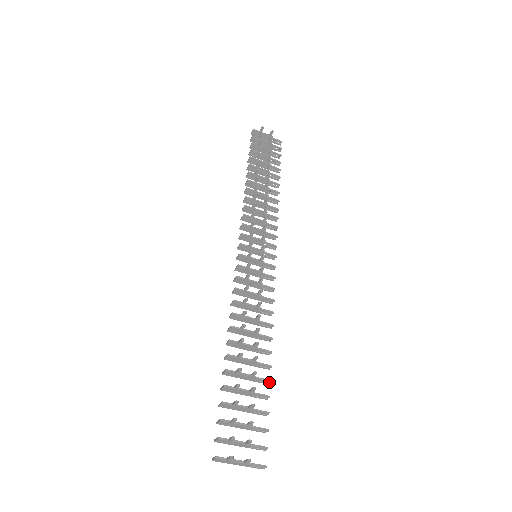
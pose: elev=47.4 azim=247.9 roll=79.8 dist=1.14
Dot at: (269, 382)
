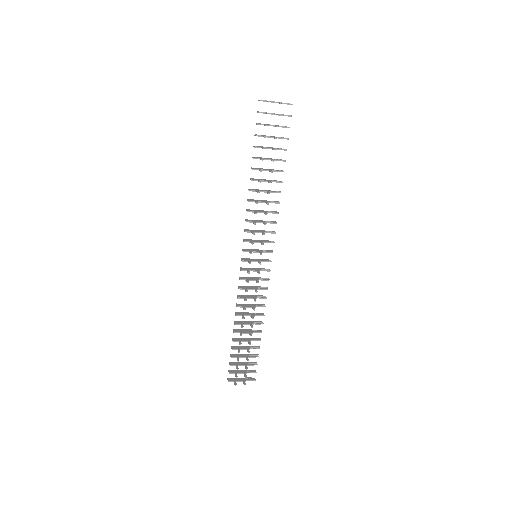
Dot at: occluded
